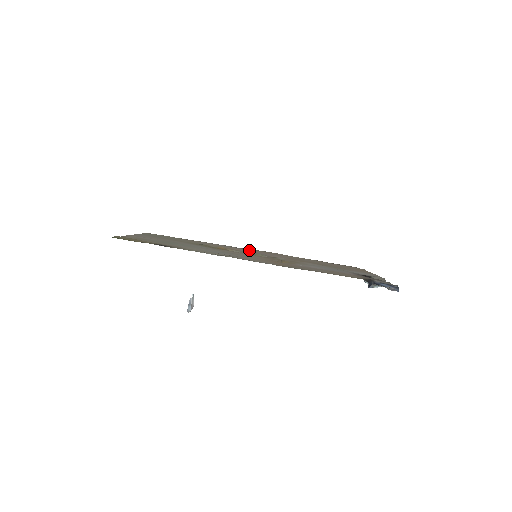
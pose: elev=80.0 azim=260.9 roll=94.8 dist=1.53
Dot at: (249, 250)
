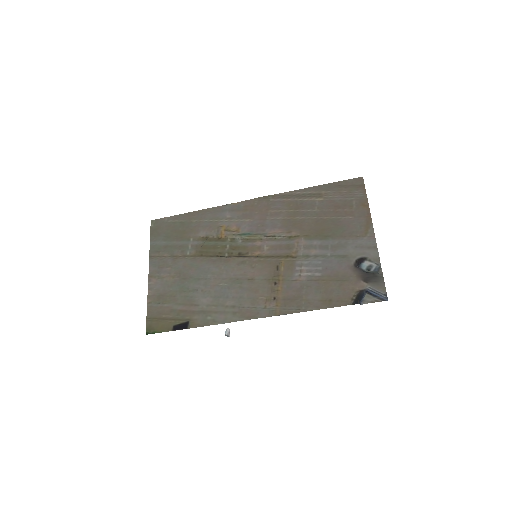
Dot at: (246, 209)
